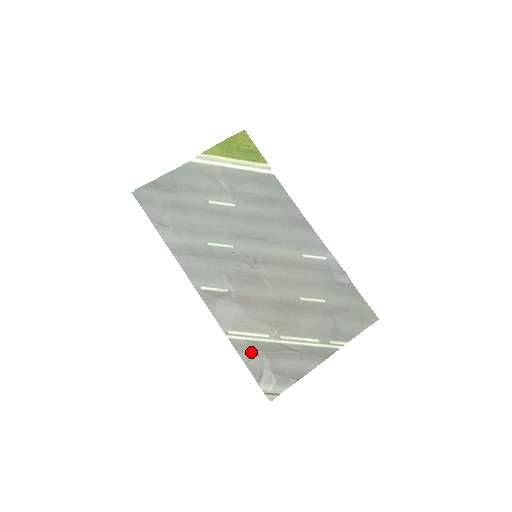
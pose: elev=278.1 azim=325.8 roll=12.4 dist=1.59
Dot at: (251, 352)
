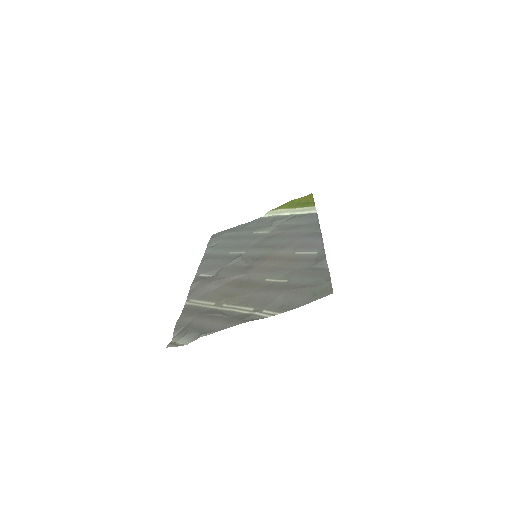
Dot at: (191, 313)
